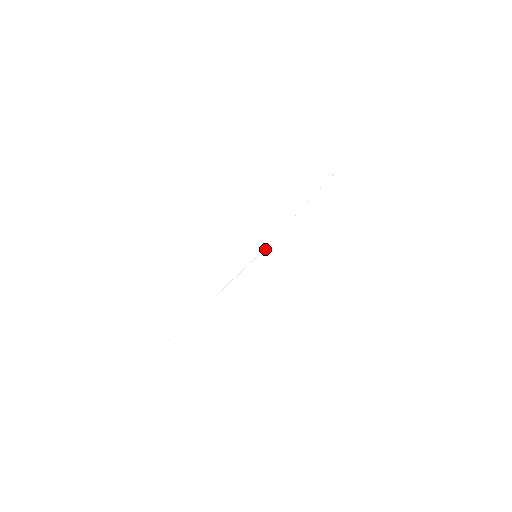
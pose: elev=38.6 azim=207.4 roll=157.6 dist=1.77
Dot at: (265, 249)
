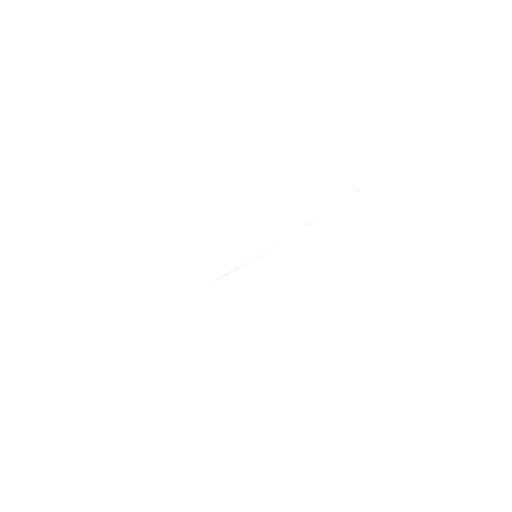
Dot at: (267, 251)
